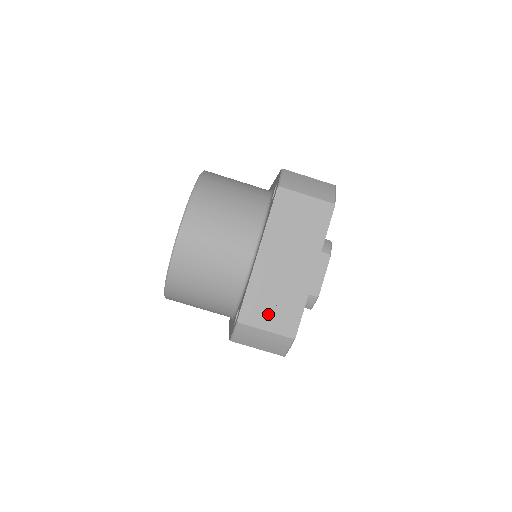
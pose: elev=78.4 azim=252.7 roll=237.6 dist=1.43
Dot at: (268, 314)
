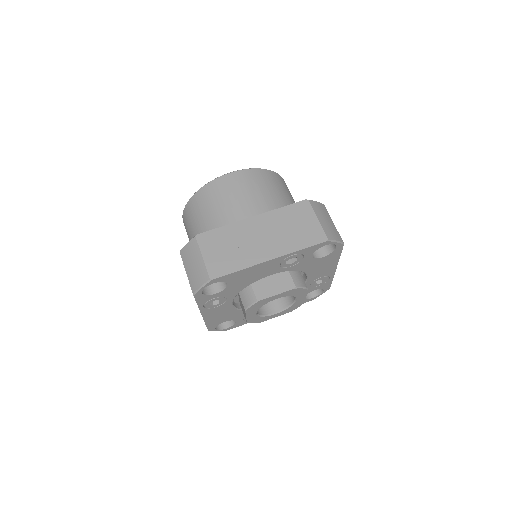
Dot at: (216, 250)
